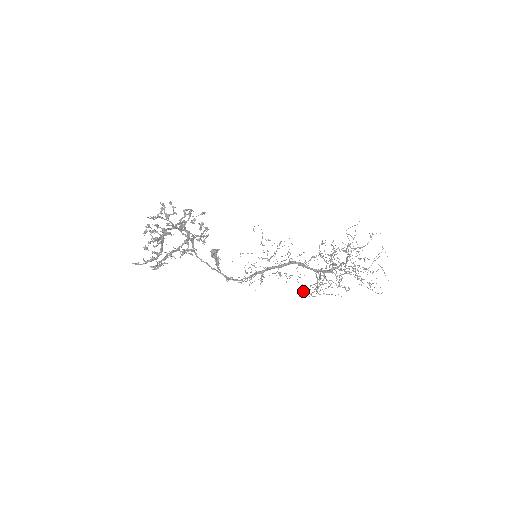
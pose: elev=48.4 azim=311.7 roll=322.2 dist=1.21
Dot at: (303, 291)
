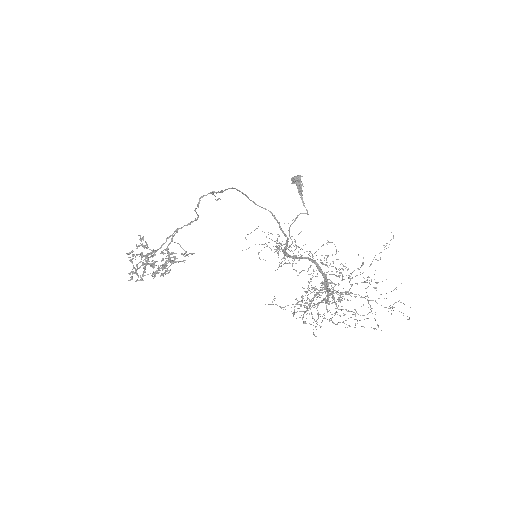
Dot at: (301, 297)
